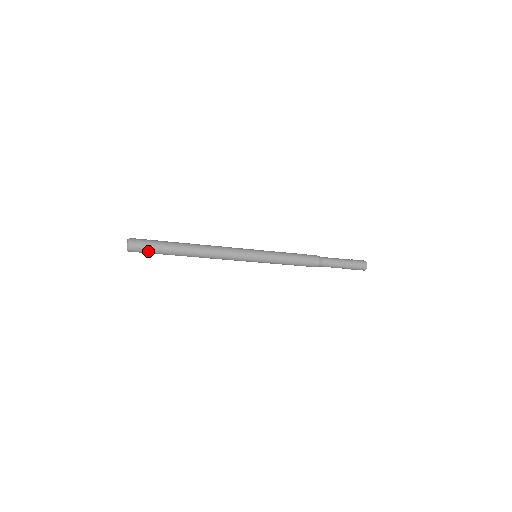
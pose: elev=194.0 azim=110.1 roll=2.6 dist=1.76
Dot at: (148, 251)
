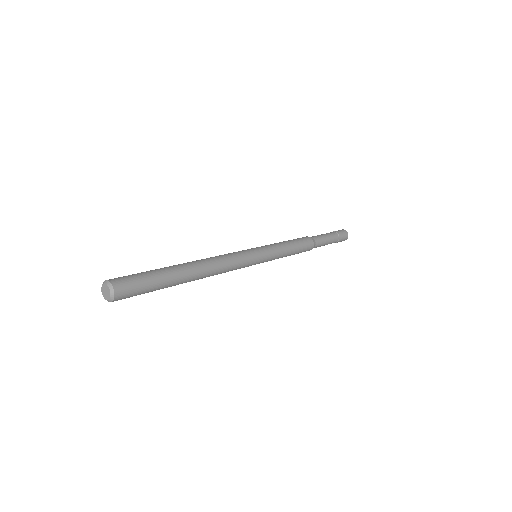
Dot at: (140, 293)
